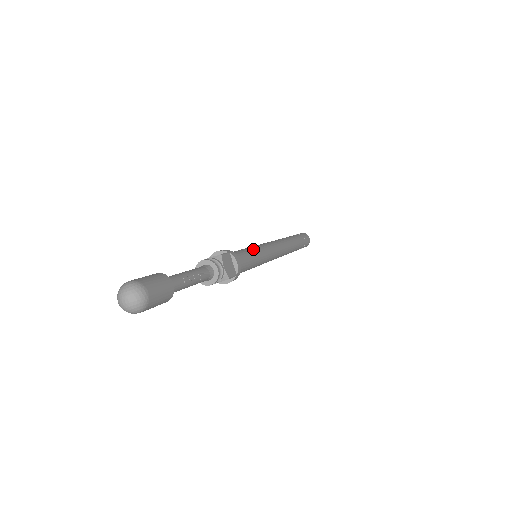
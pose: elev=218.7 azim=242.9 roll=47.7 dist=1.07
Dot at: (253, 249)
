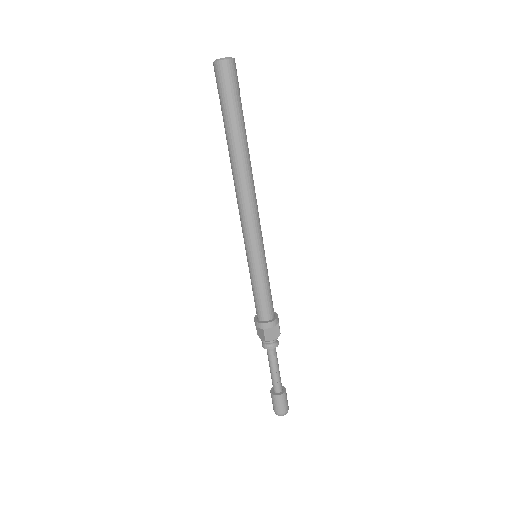
Dot at: (256, 278)
